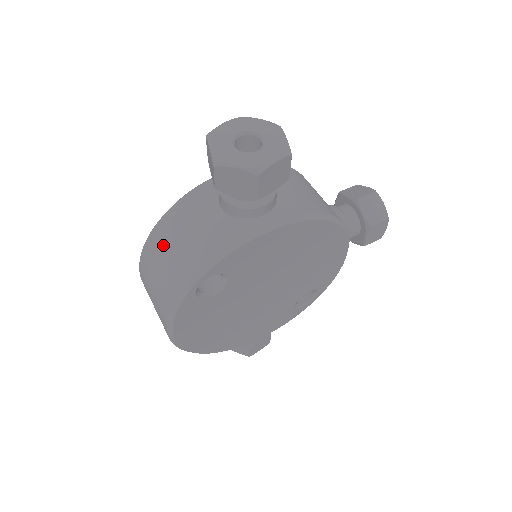
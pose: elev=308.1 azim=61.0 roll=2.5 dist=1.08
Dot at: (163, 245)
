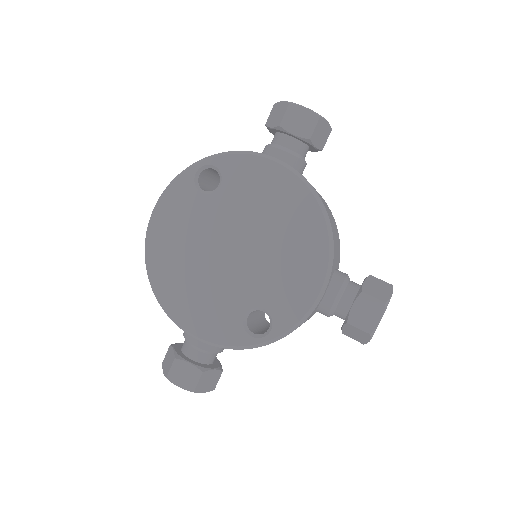
Dot at: occluded
